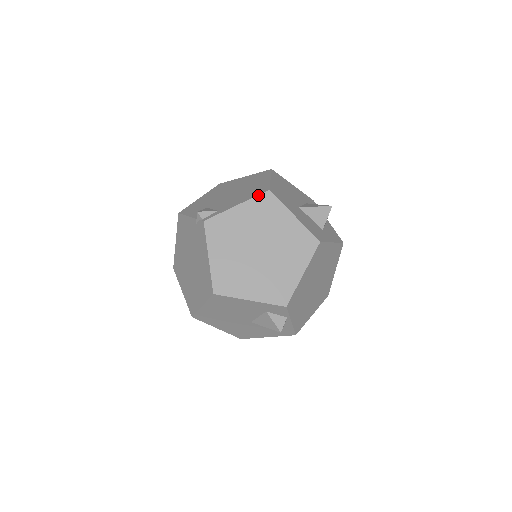
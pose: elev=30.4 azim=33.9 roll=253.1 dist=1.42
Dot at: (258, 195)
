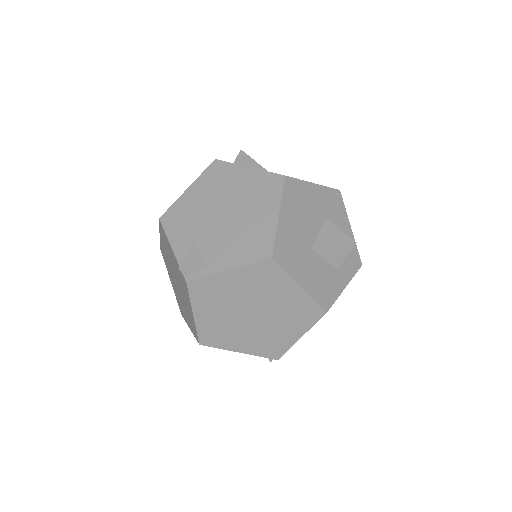
Dot at: (256, 262)
